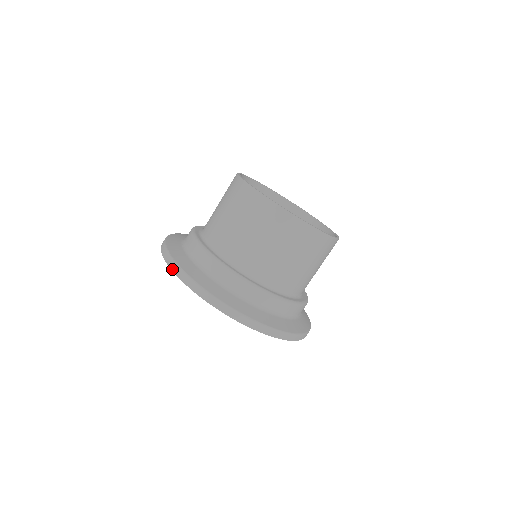
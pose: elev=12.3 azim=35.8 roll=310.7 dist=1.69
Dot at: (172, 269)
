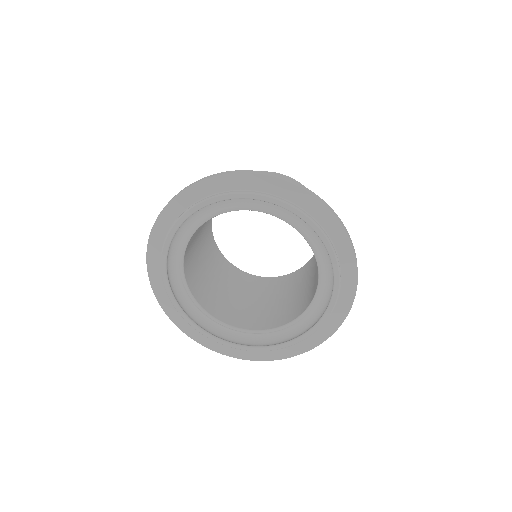
Dot at: (267, 174)
